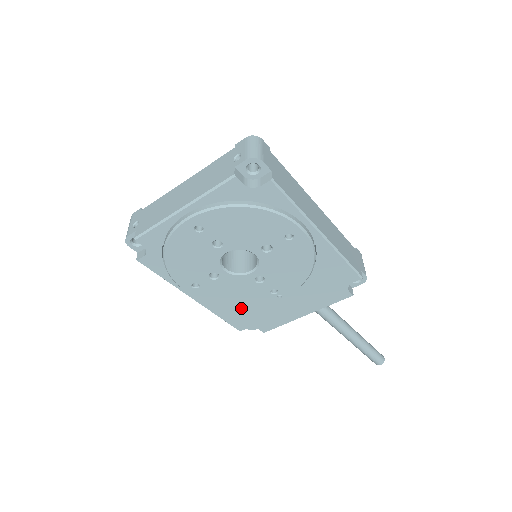
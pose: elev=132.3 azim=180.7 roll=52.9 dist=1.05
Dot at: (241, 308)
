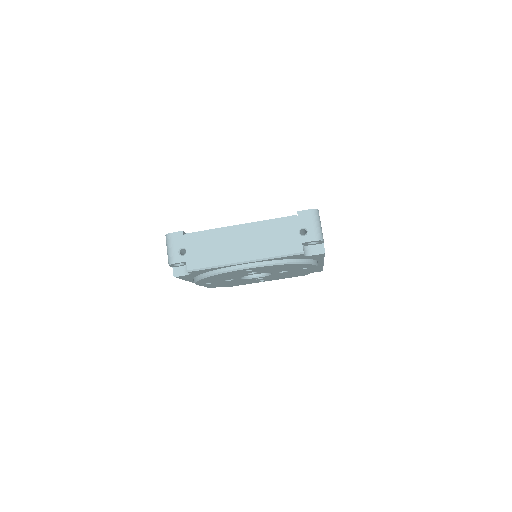
Dot at: occluded
